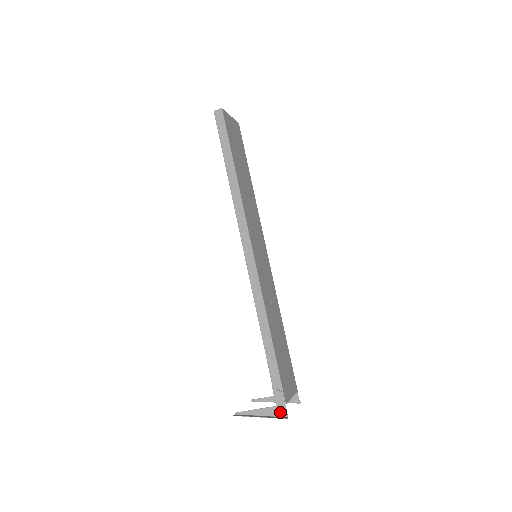
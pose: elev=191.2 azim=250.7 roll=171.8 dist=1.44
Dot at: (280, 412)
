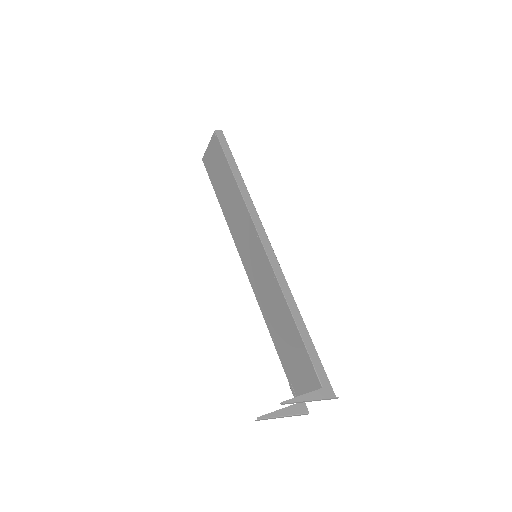
Dot at: (328, 394)
